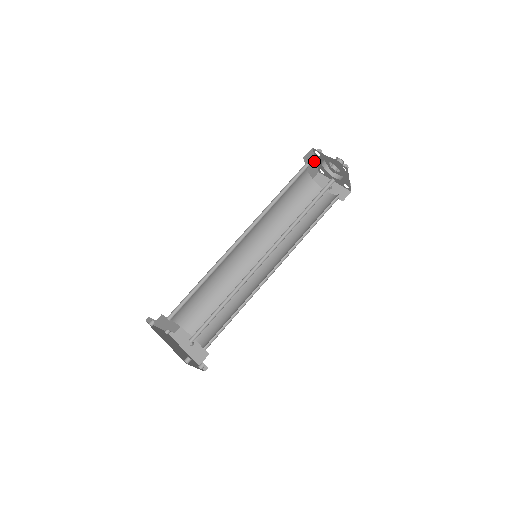
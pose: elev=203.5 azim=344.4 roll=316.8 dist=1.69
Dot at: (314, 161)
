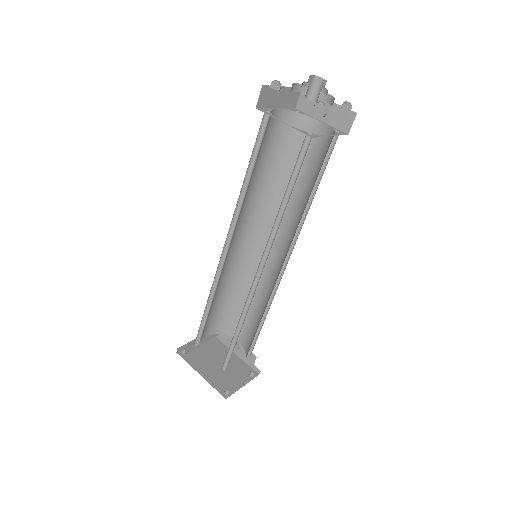
Dot at: (281, 89)
